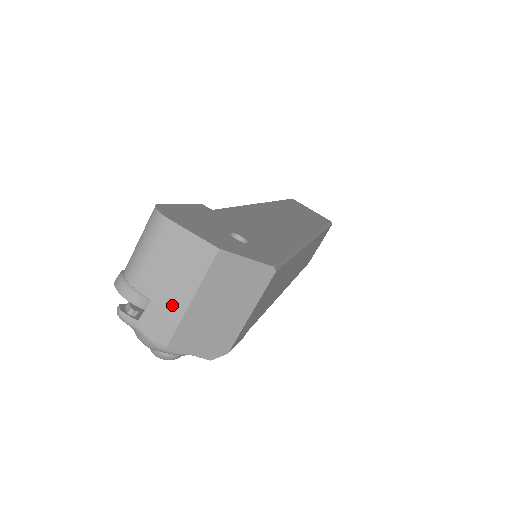
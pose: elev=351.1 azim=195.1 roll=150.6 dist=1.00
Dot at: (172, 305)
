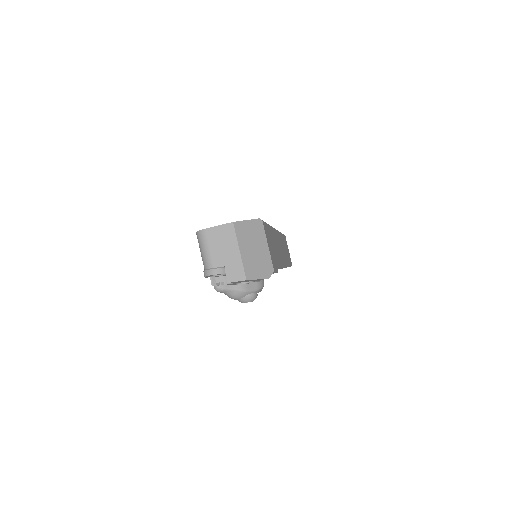
Dot at: (234, 260)
